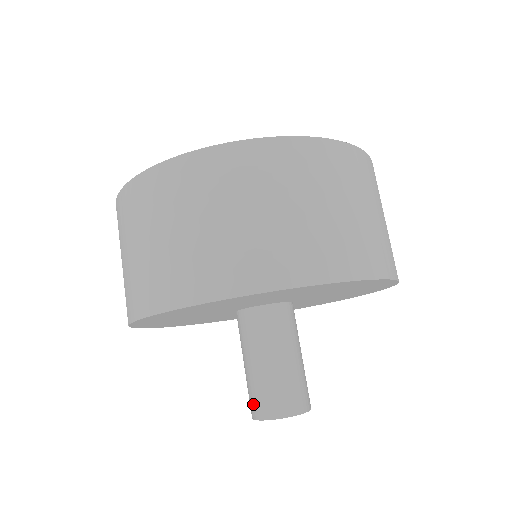
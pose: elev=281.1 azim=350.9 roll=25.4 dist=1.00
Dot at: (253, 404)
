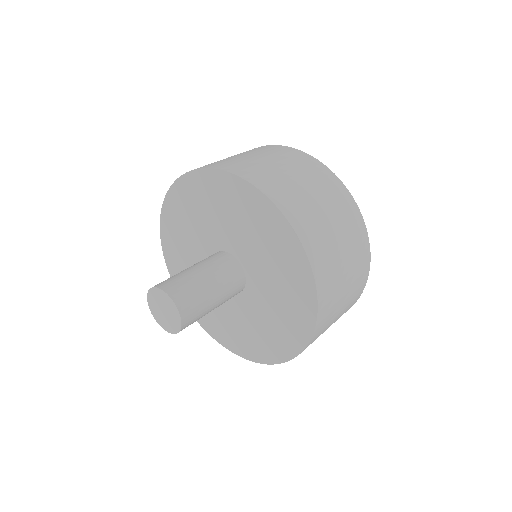
Dot at: occluded
